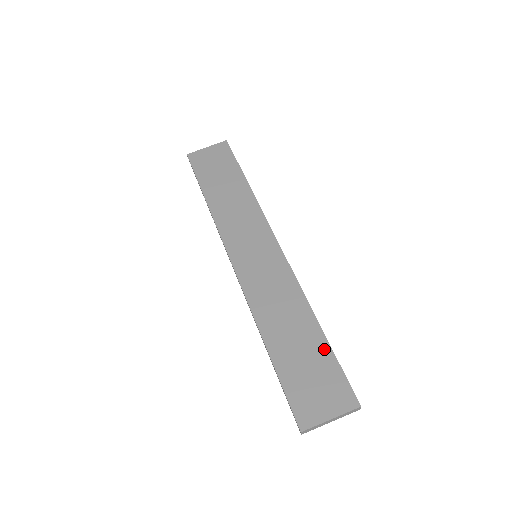
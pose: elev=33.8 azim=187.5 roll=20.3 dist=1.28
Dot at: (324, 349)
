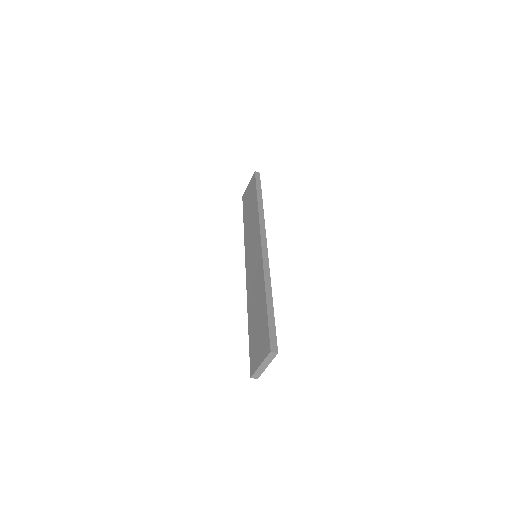
Dot at: (264, 314)
